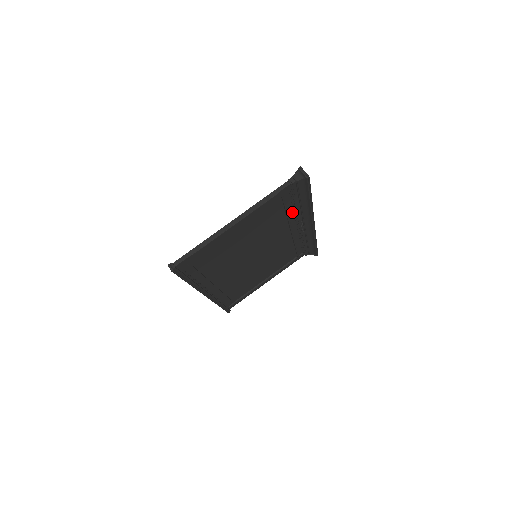
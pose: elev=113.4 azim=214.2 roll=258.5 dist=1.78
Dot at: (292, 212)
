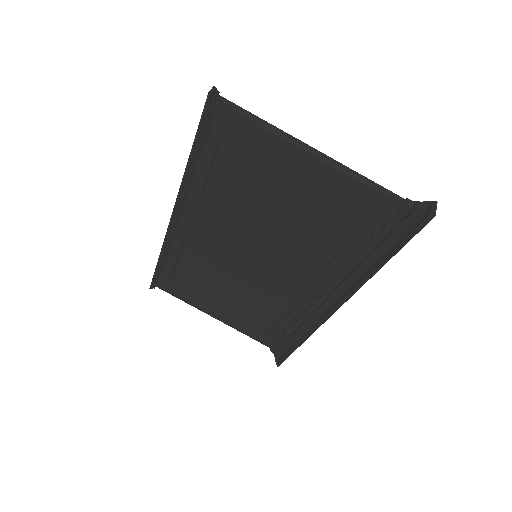
Dot at: (347, 258)
